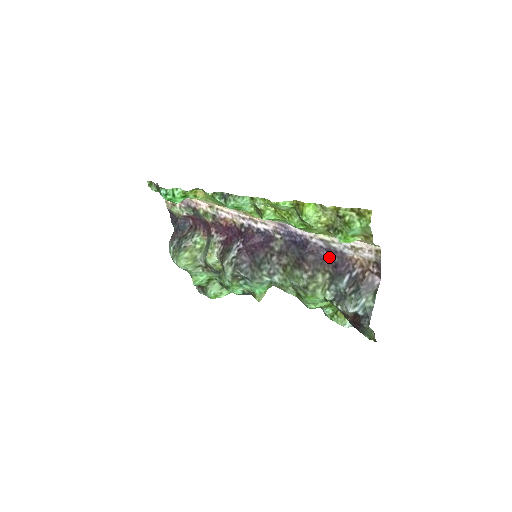
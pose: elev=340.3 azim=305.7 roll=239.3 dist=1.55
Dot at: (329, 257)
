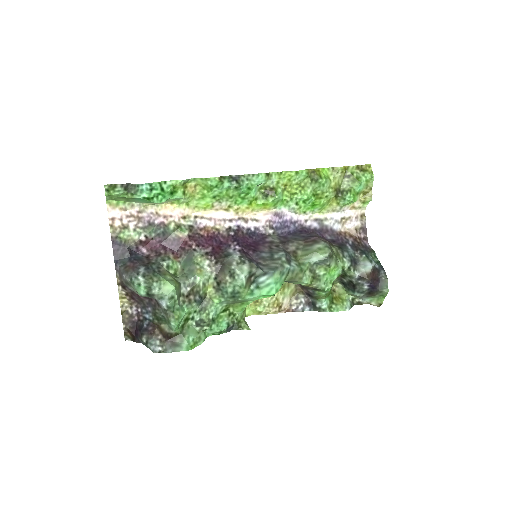
Dot at: (324, 237)
